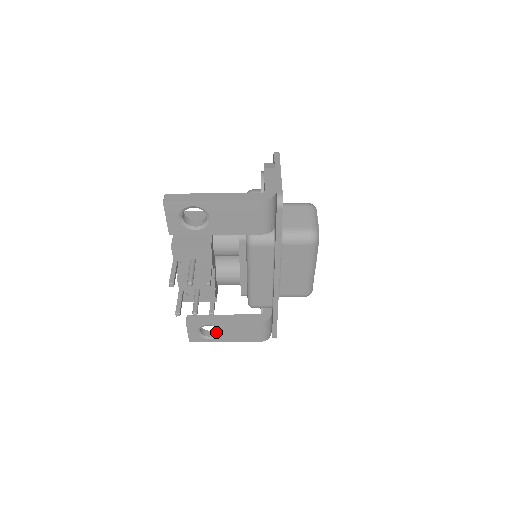
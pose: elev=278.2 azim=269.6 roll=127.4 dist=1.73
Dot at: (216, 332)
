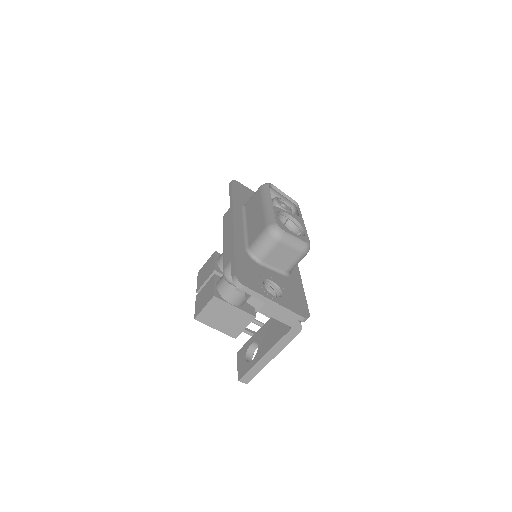
Dot at: occluded
